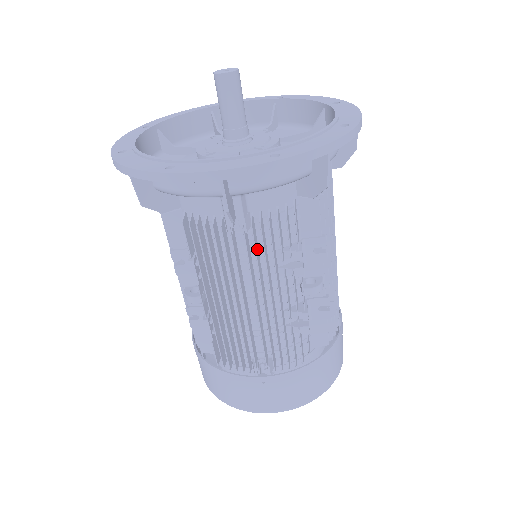
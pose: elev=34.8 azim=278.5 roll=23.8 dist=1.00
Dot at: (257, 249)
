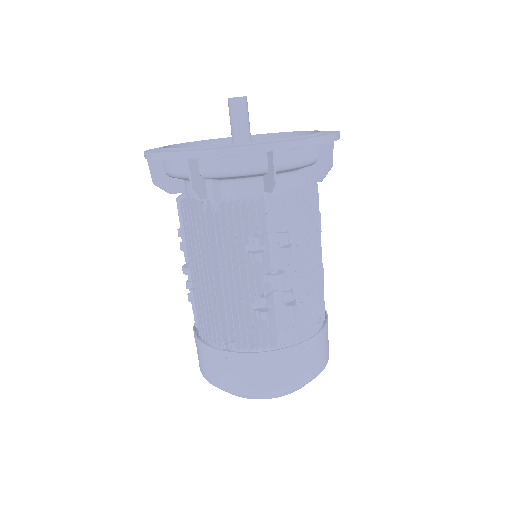
Dot at: (226, 230)
